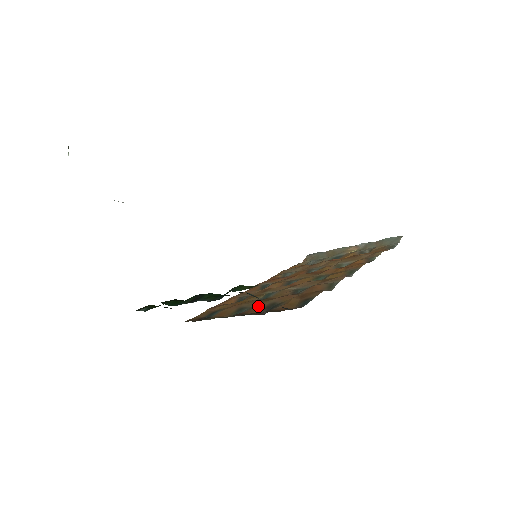
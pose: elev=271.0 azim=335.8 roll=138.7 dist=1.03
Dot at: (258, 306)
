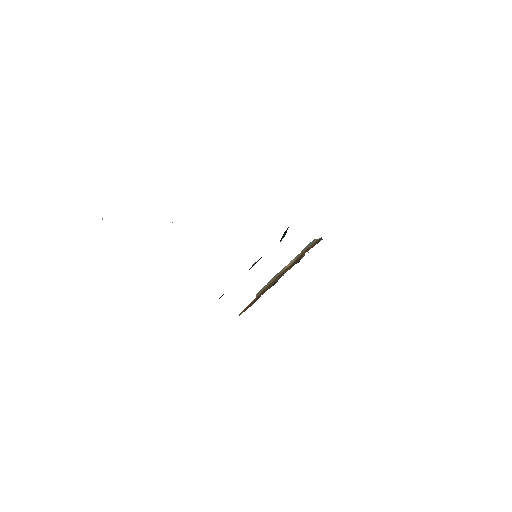
Dot at: (286, 270)
